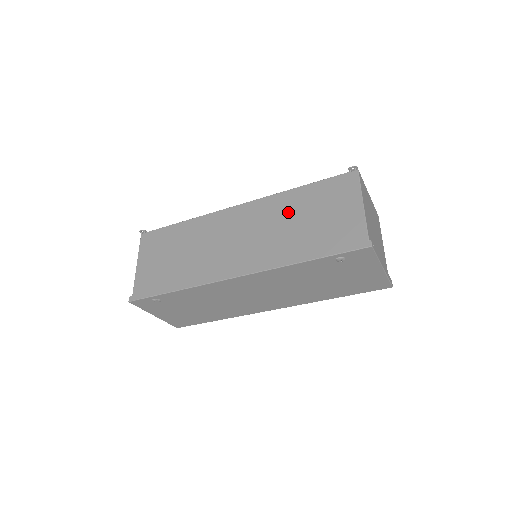
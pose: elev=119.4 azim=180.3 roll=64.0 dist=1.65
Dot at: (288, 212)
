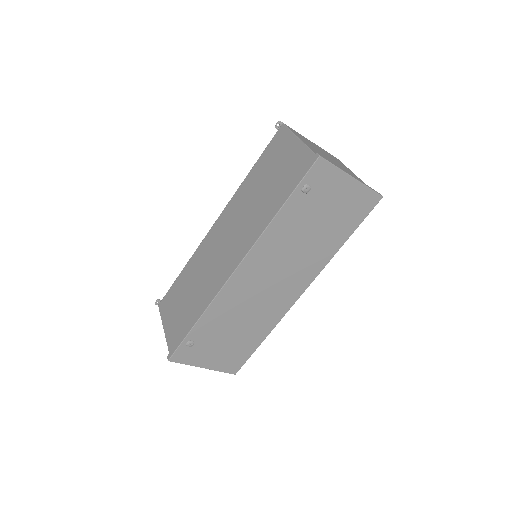
Dot at: (250, 193)
